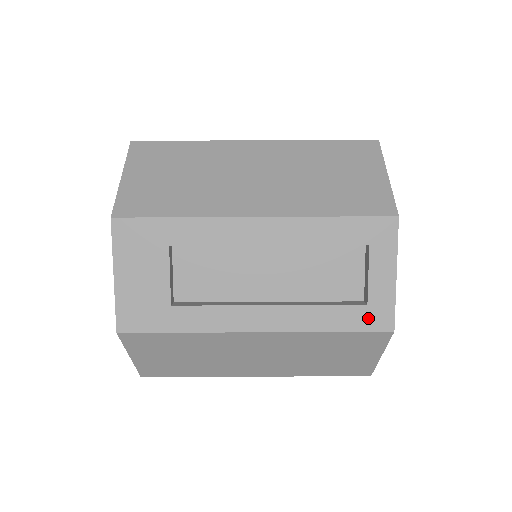
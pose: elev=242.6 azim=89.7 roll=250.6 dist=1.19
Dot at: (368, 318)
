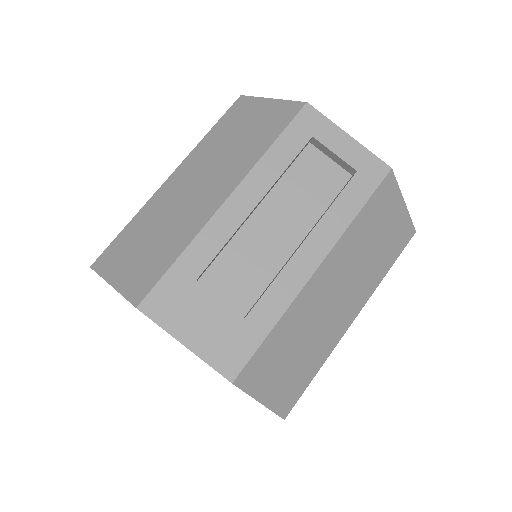
Dot at: (368, 178)
